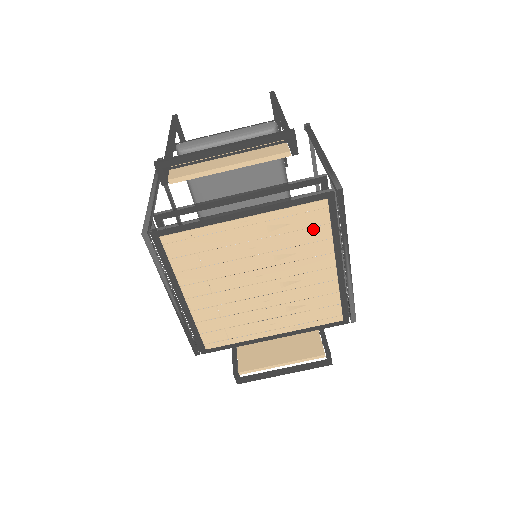
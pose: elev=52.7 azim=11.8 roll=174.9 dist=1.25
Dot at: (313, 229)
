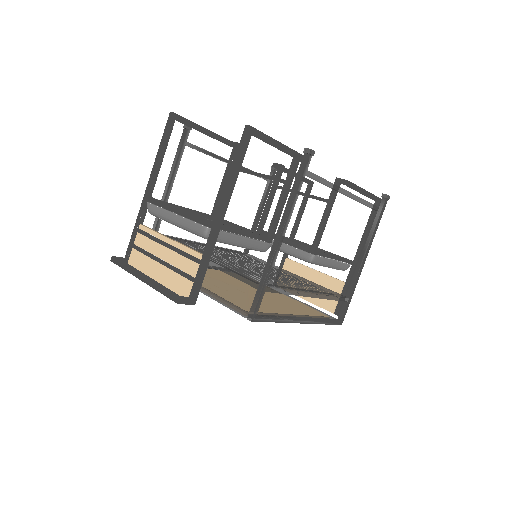
Dot at: occluded
